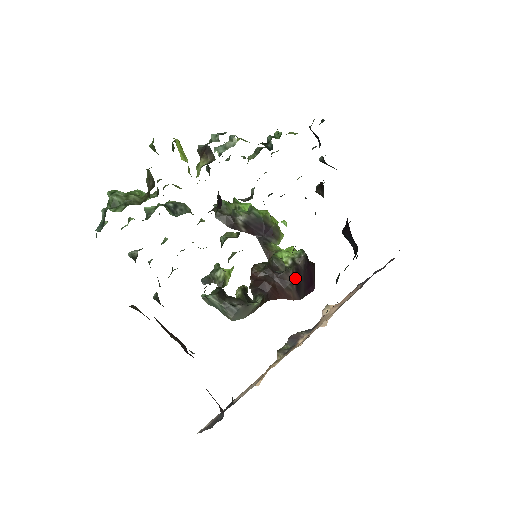
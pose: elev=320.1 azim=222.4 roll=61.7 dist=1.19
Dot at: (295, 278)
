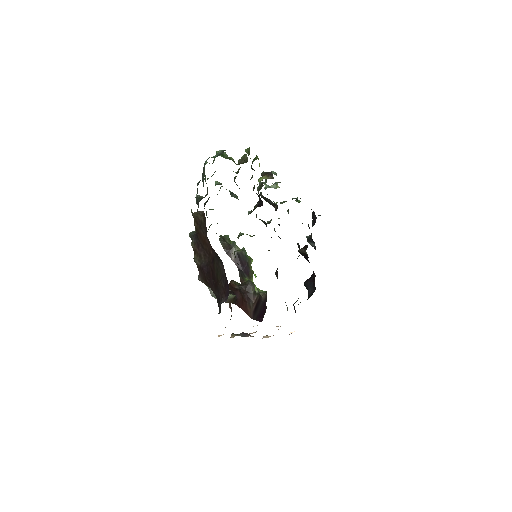
Dot at: (256, 303)
